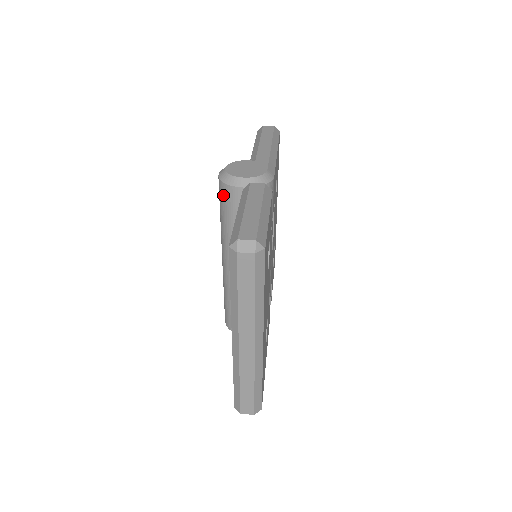
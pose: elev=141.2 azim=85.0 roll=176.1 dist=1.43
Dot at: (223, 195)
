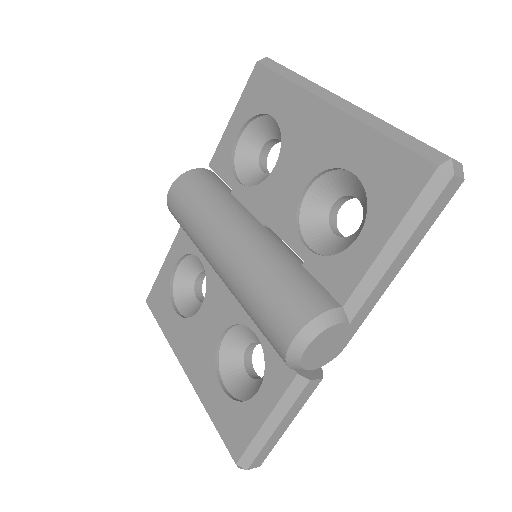
Dot at: (190, 180)
